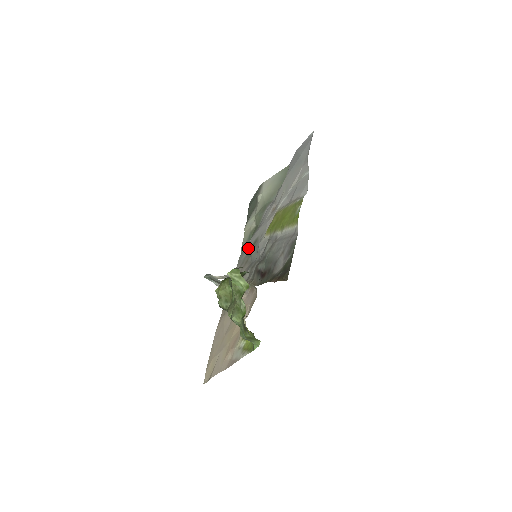
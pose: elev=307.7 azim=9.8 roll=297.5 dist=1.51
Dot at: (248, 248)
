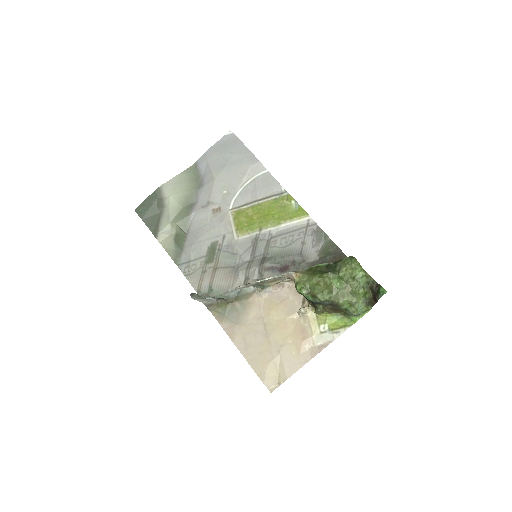
Dot at: (198, 256)
